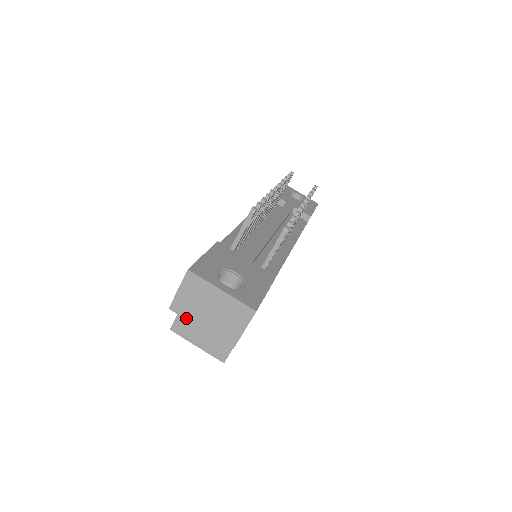
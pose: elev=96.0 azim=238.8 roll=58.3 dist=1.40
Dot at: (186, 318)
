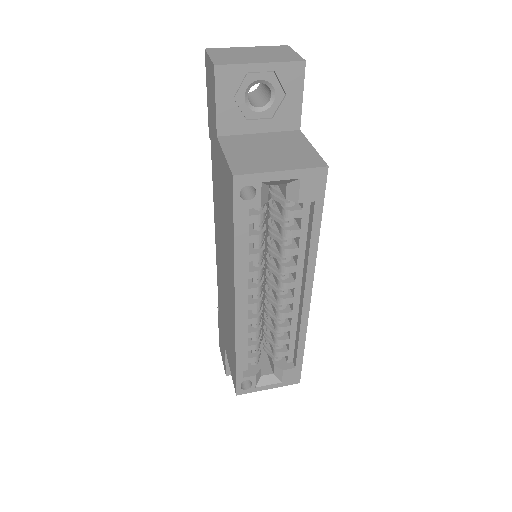
Dot at: (238, 63)
